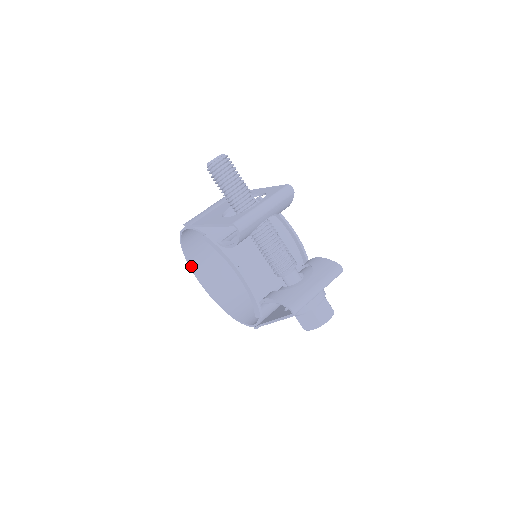
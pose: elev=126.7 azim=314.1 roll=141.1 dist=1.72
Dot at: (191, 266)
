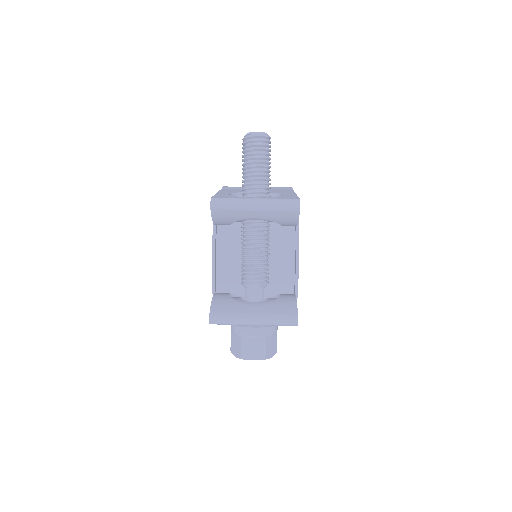
Dot at: occluded
